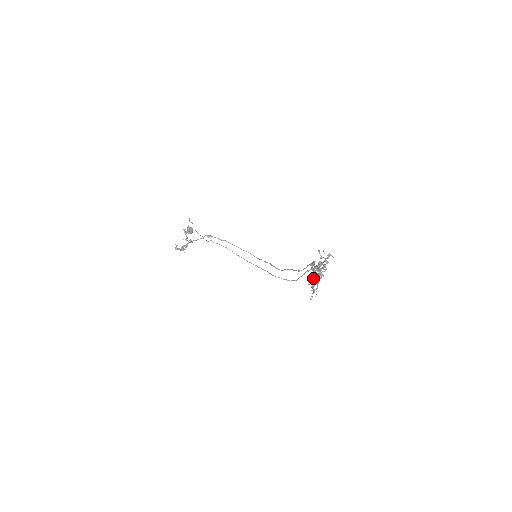
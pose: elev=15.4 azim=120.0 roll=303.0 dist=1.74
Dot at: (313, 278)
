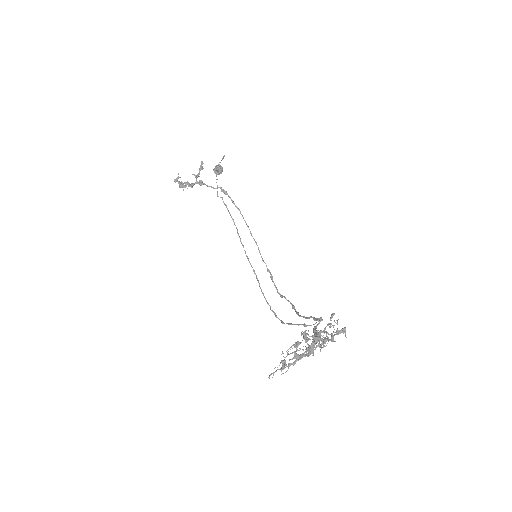
Dot at: (296, 347)
